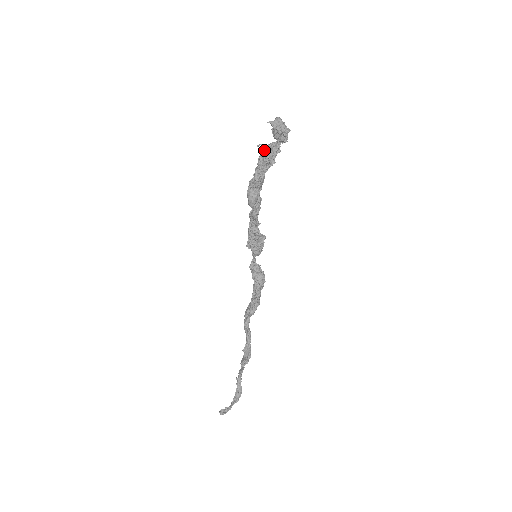
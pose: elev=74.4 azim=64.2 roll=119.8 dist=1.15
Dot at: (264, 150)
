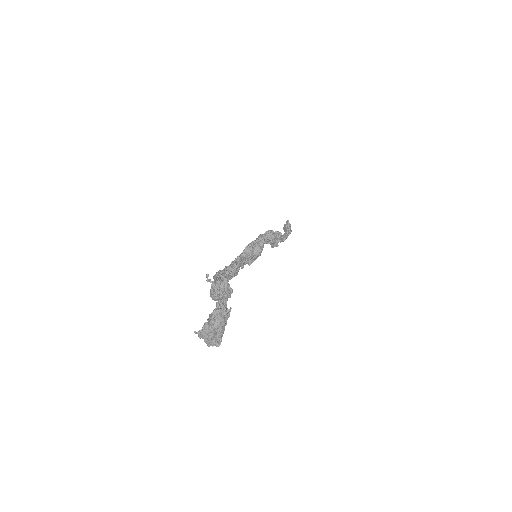
Dot at: (212, 295)
